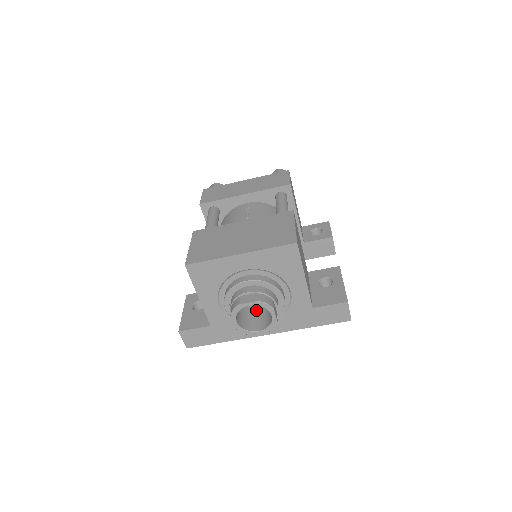
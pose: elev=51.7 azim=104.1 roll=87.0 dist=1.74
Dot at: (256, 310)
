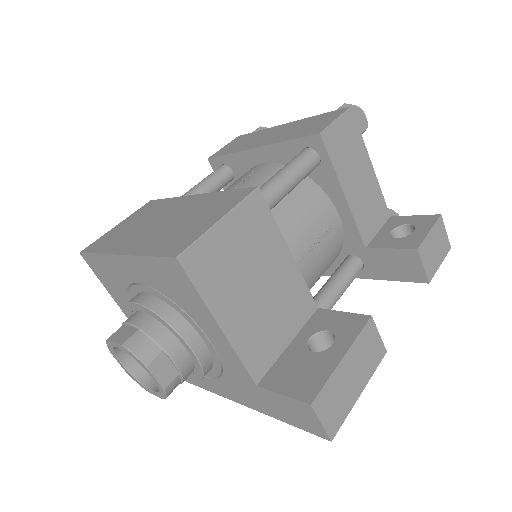
Dot at: occluded
